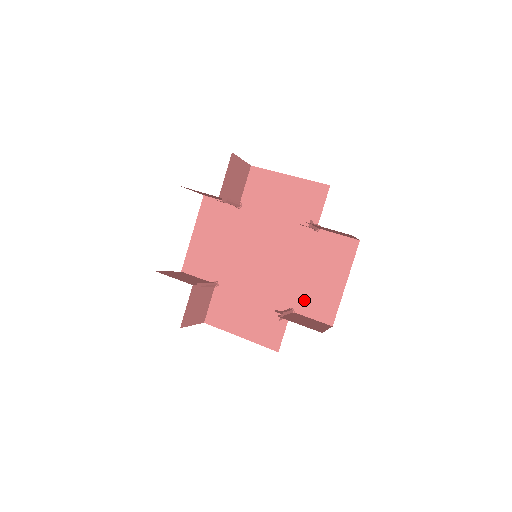
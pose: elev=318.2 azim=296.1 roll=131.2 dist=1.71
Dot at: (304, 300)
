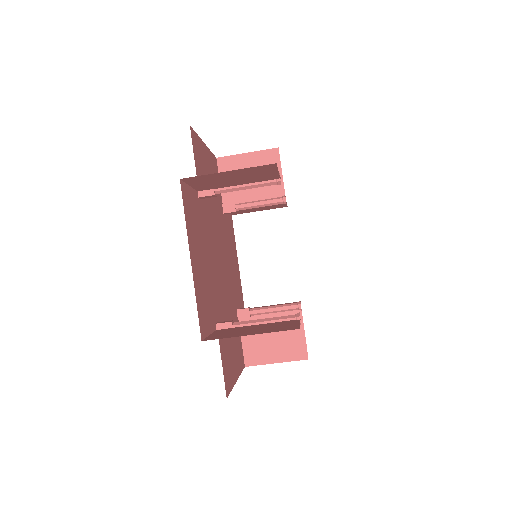
Dot at: occluded
